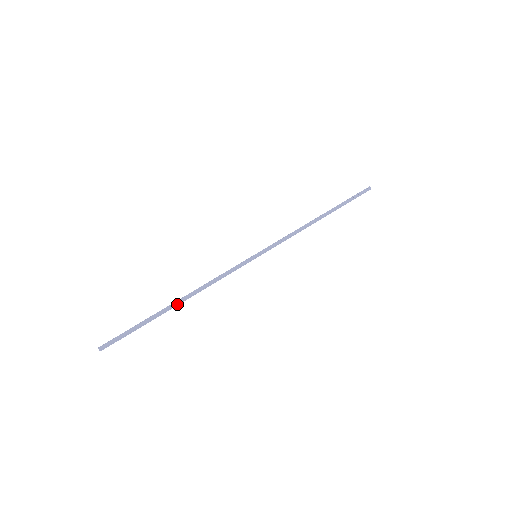
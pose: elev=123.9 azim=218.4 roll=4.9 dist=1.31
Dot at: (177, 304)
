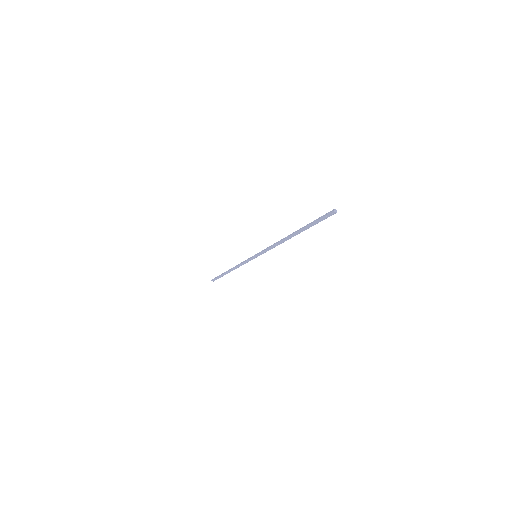
Dot at: (230, 271)
